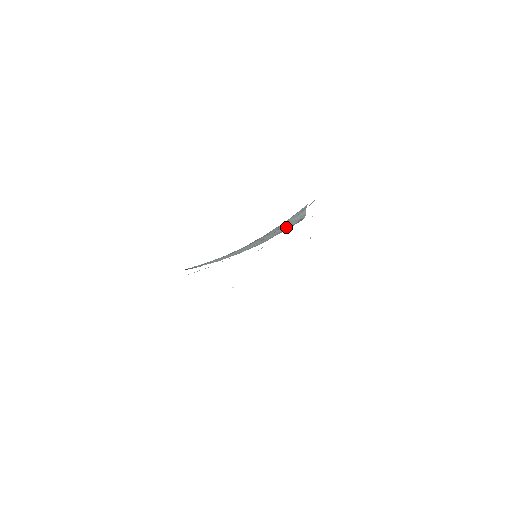
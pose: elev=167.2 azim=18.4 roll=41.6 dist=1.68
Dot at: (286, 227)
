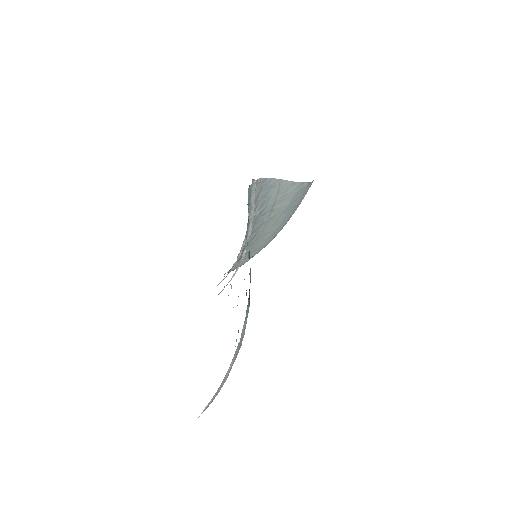
Dot at: (286, 203)
